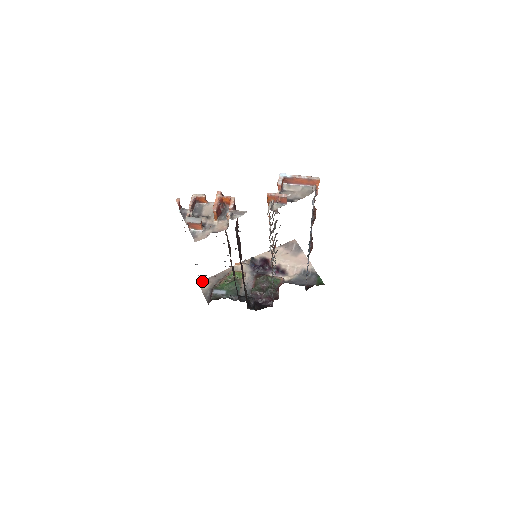
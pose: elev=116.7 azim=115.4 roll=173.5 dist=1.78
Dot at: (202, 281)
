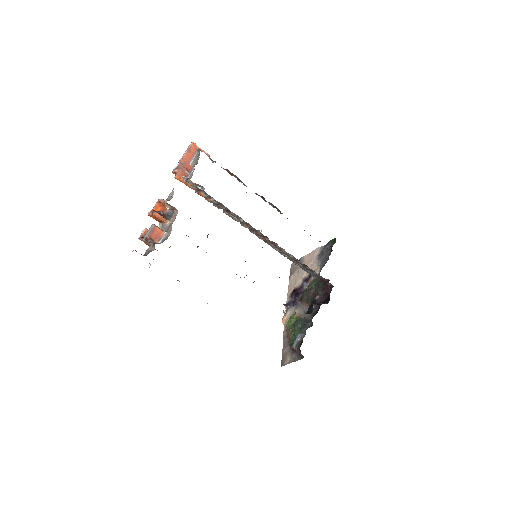
Dot at: (281, 362)
